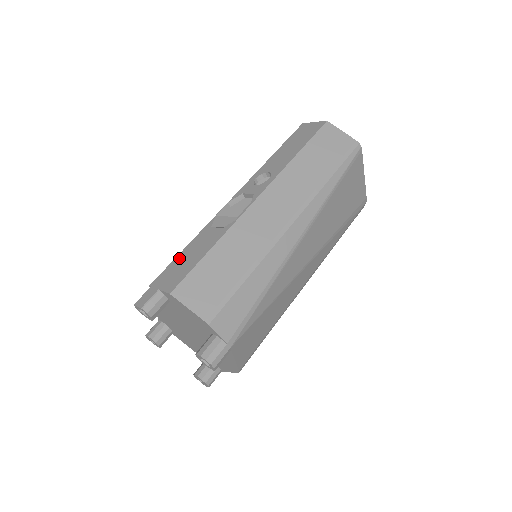
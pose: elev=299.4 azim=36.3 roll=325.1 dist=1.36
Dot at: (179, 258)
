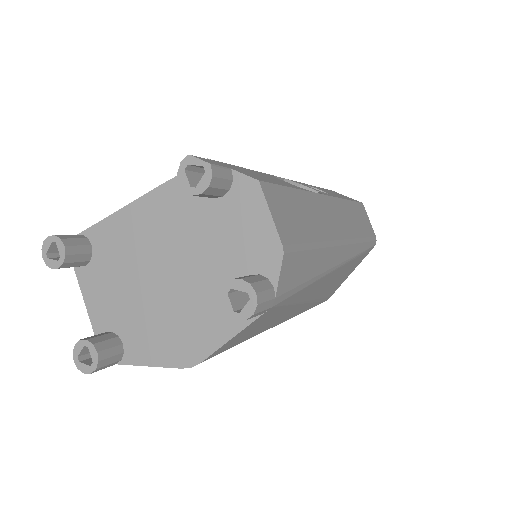
Dot at: (245, 169)
